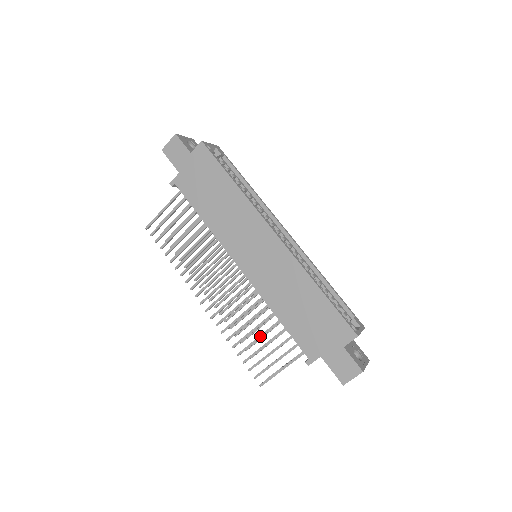
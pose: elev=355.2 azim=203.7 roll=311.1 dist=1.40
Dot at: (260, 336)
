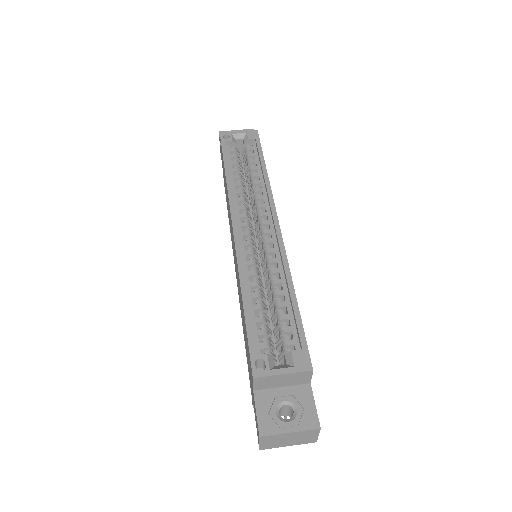
Dot at: occluded
